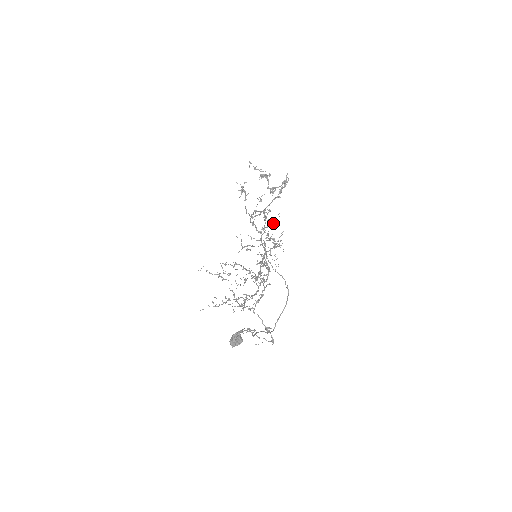
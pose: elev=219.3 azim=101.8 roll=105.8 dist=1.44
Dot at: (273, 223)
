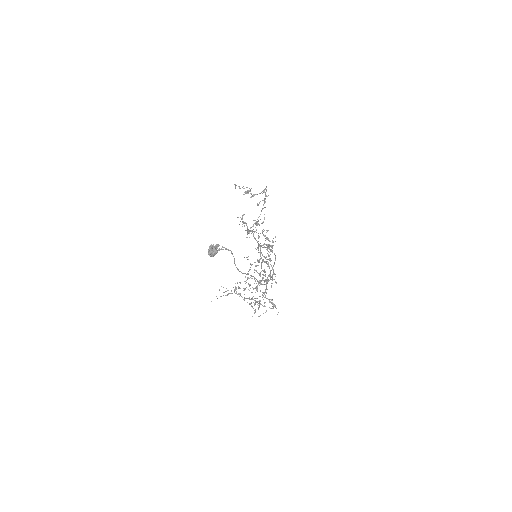
Dot at: (261, 223)
